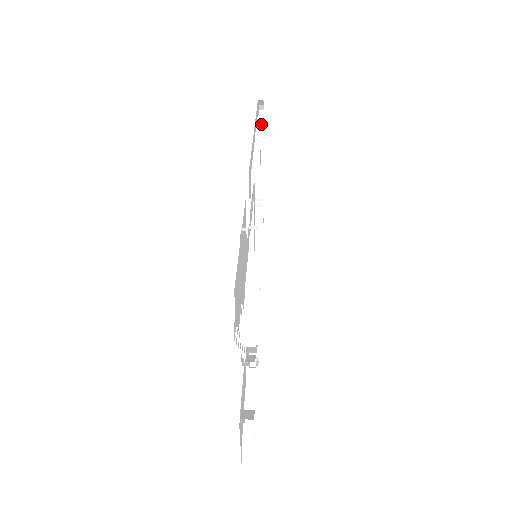
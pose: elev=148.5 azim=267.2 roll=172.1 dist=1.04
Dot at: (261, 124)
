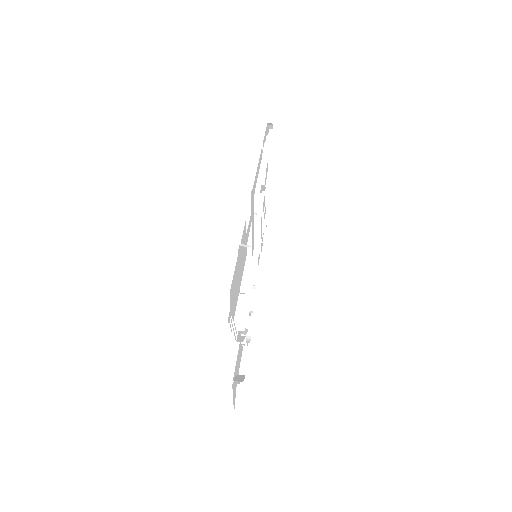
Dot at: (268, 144)
